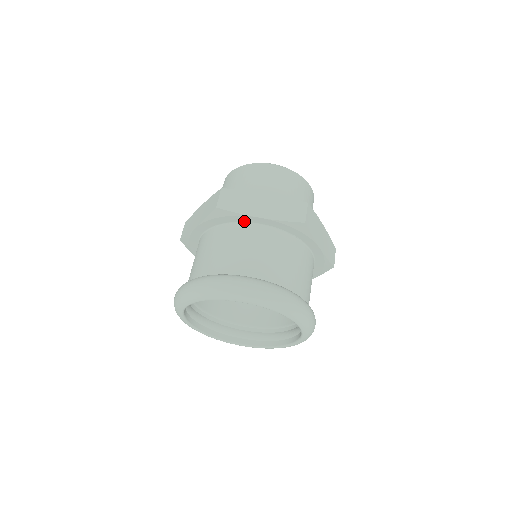
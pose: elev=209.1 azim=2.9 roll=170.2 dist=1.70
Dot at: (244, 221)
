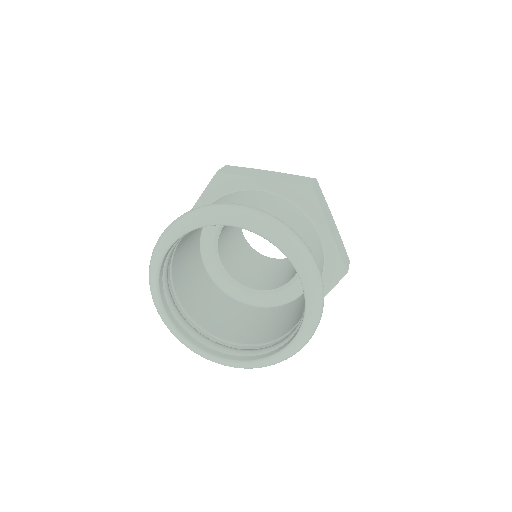
Dot at: (246, 188)
